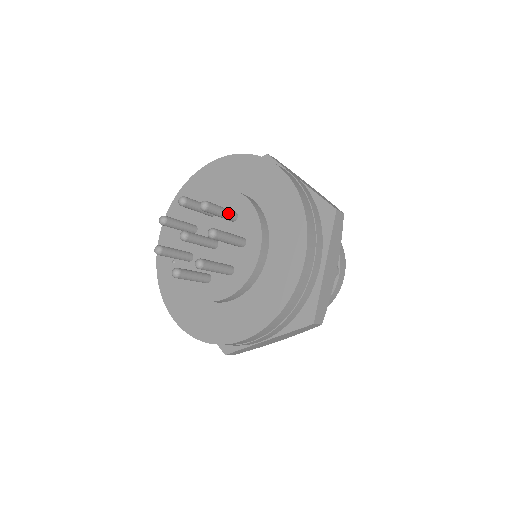
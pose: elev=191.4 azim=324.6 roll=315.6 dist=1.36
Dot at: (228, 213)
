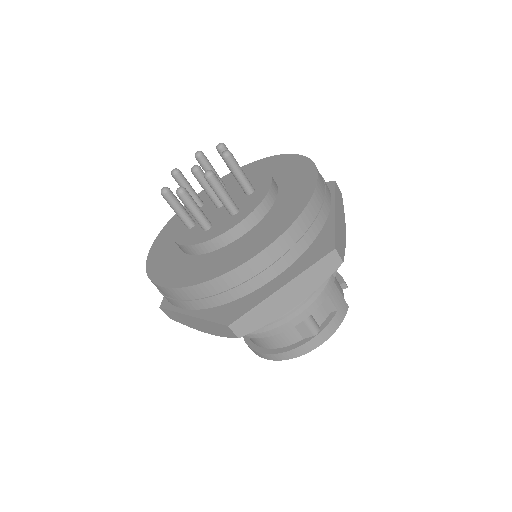
Dot at: (244, 181)
